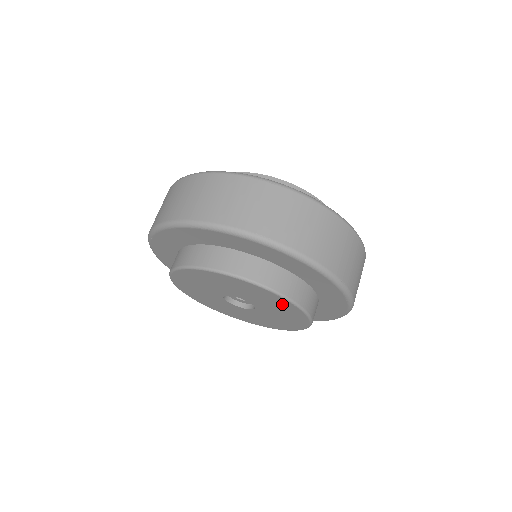
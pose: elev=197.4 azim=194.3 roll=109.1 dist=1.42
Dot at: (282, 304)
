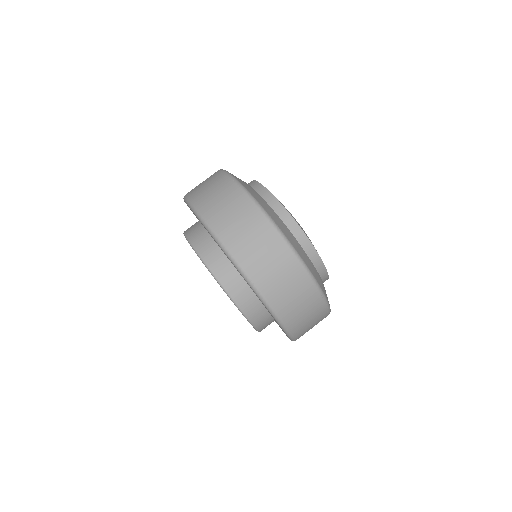
Dot at: occluded
